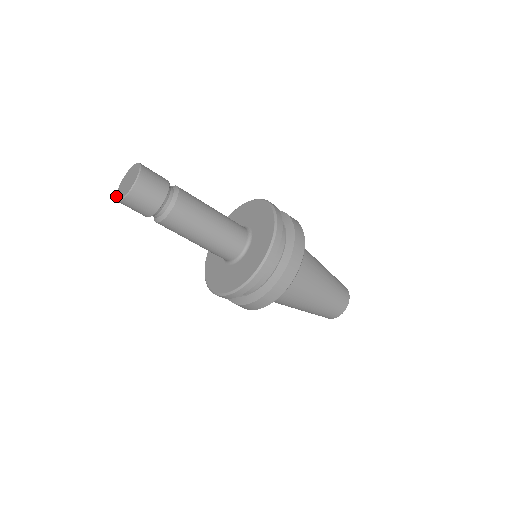
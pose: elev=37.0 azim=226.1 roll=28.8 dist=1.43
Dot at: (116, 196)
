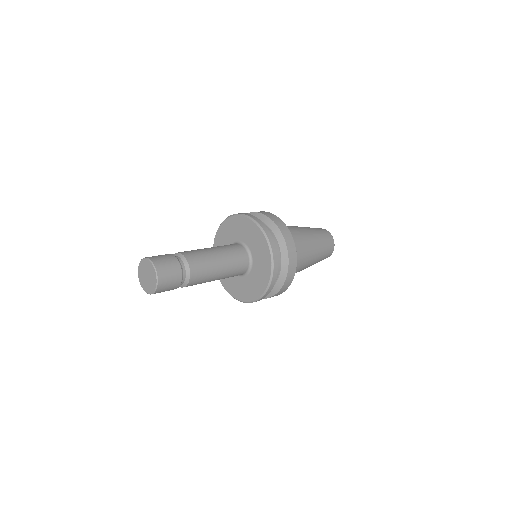
Dot at: (138, 273)
